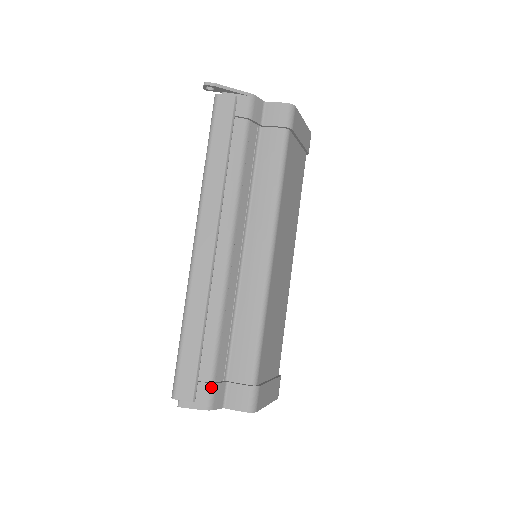
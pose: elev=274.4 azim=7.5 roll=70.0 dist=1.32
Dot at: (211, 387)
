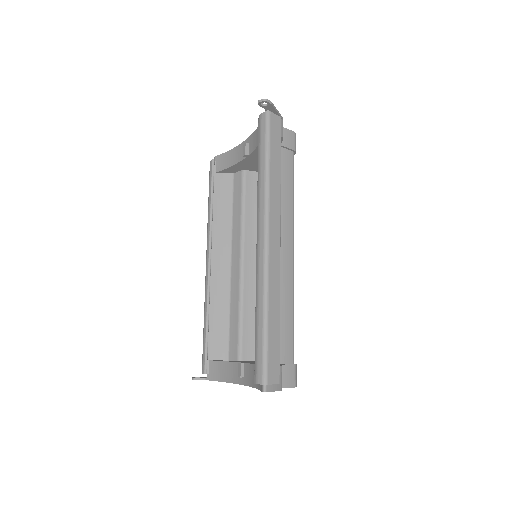
Dot at: occluded
